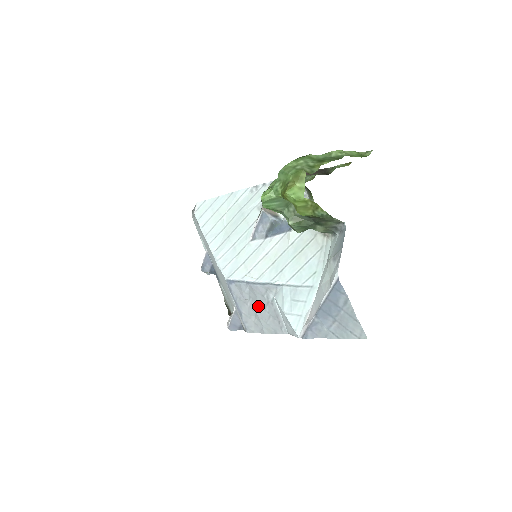
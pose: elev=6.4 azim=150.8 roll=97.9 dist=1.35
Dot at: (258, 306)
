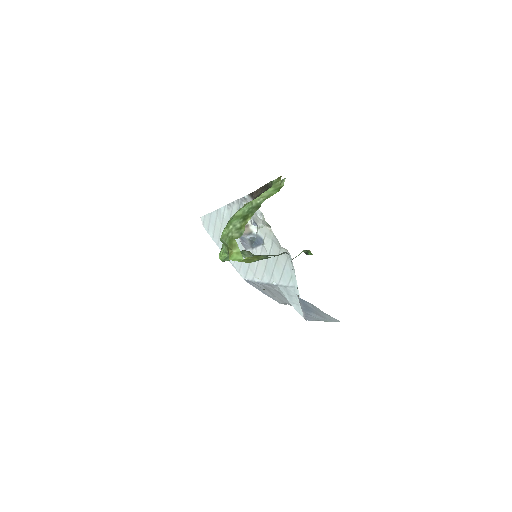
Dot at: (274, 293)
